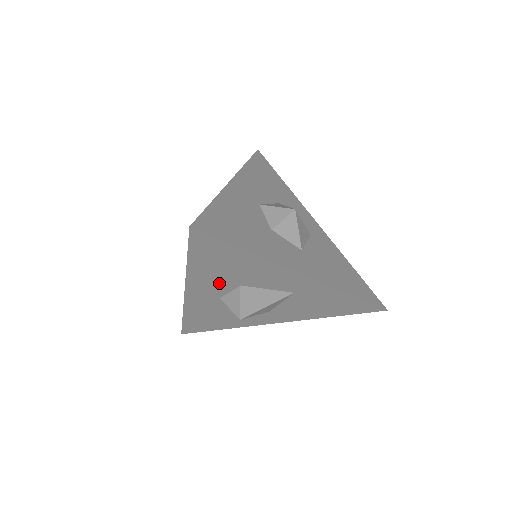
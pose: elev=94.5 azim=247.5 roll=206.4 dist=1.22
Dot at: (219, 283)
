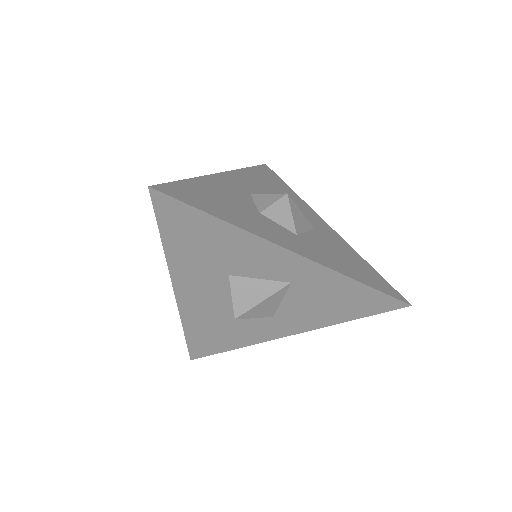
Dot at: (205, 273)
